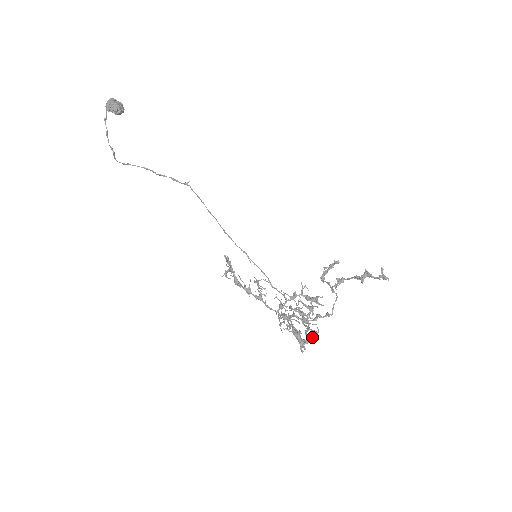
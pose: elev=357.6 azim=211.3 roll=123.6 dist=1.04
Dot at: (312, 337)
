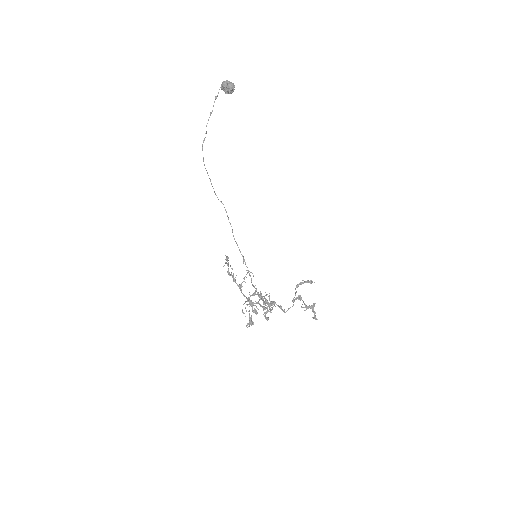
Dot at: (266, 318)
